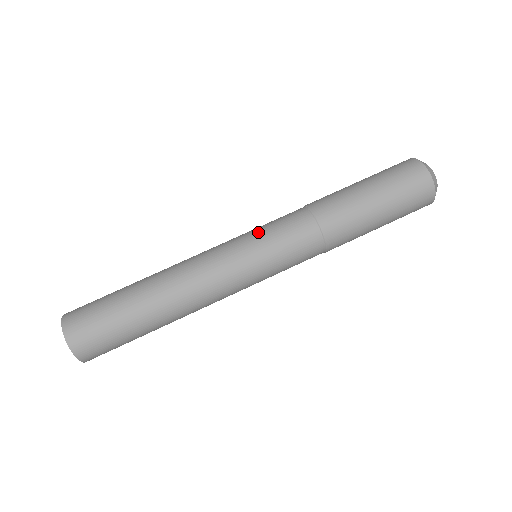
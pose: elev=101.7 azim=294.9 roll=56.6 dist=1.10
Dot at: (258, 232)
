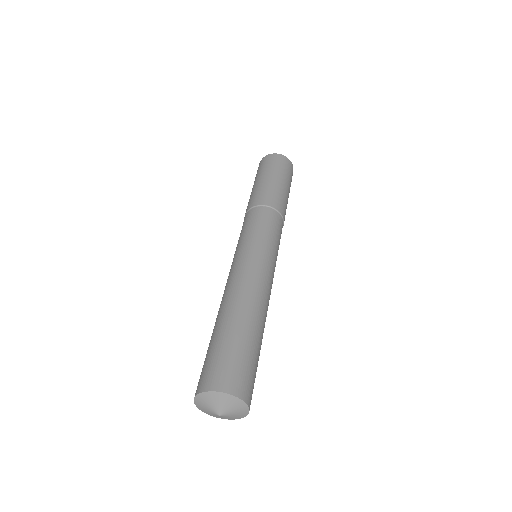
Dot at: occluded
